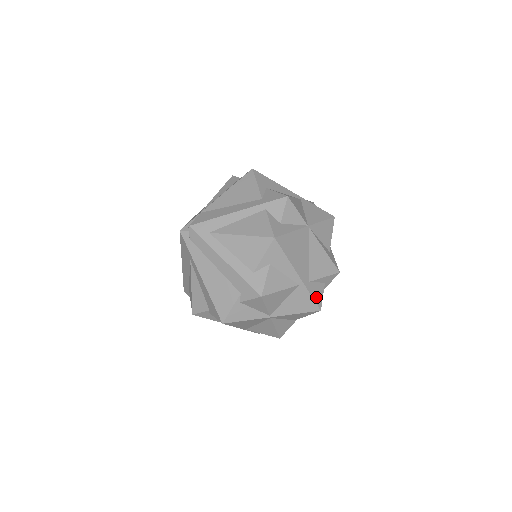
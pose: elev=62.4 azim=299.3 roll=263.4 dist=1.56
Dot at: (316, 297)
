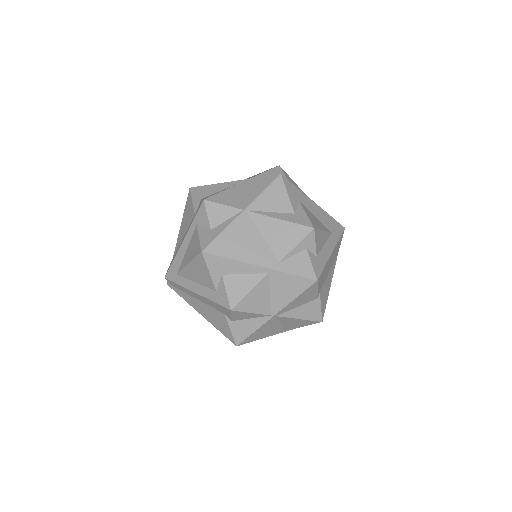
Dot at: (301, 271)
